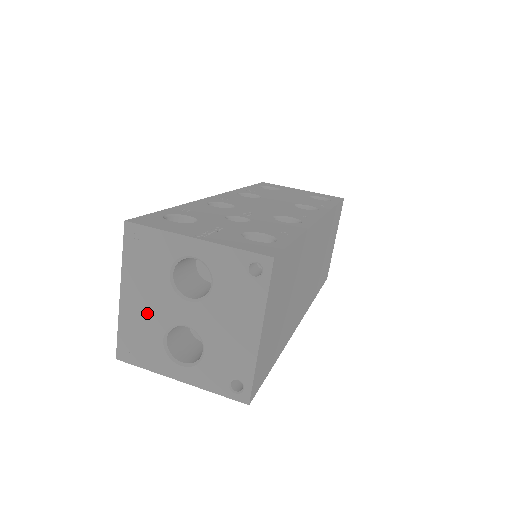
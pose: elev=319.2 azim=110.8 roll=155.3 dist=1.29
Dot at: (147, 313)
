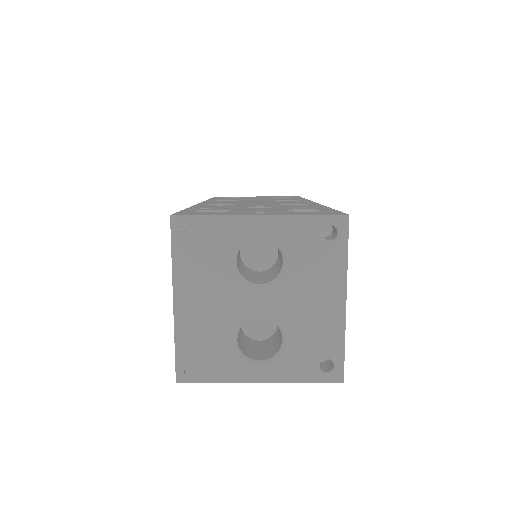
Dot at: (211, 315)
